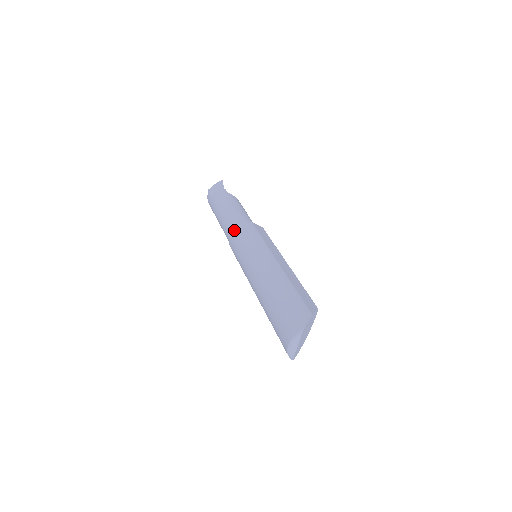
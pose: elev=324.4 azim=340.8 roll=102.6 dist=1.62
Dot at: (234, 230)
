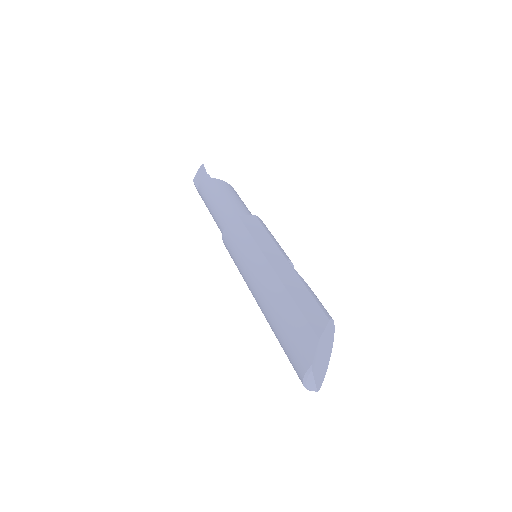
Dot at: (223, 233)
